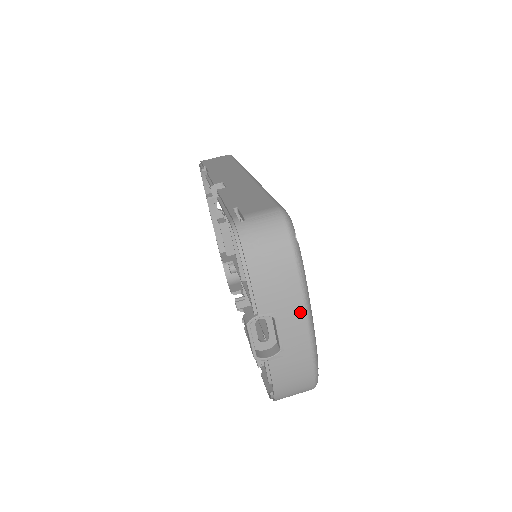
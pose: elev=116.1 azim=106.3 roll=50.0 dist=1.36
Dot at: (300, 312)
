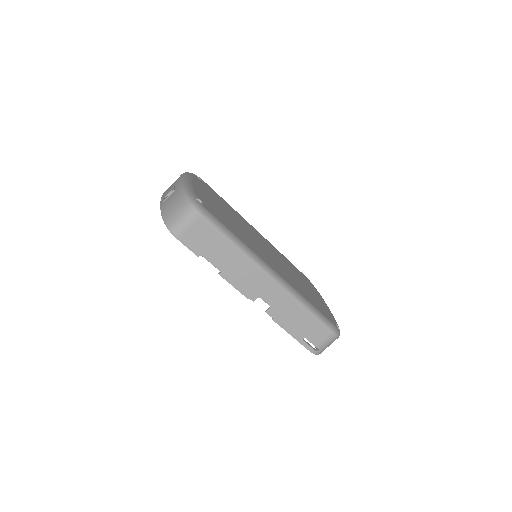
Dot at: occluded
